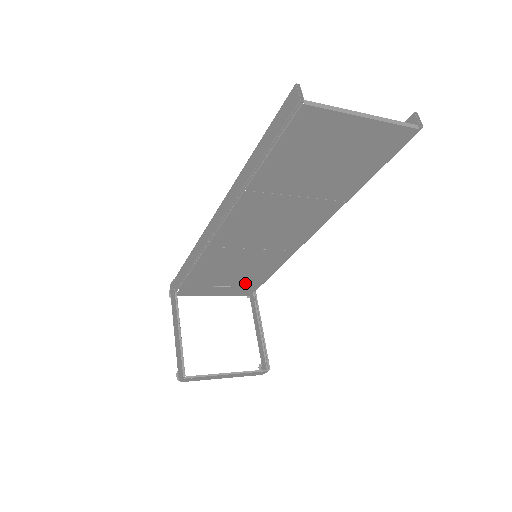
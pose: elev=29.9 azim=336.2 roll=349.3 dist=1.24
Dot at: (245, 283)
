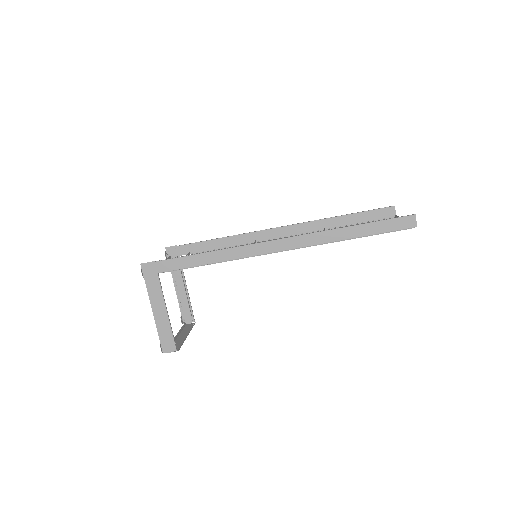
Dot at: occluded
